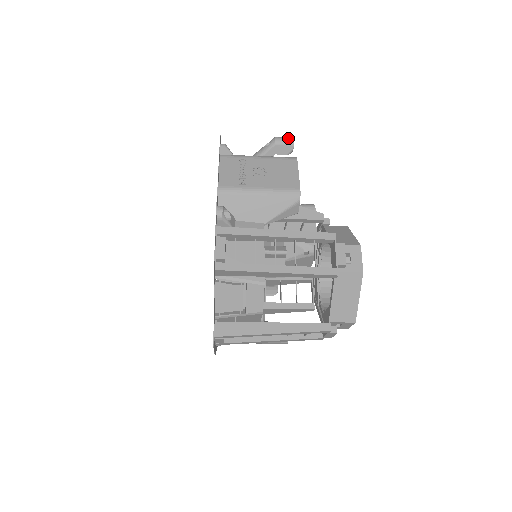
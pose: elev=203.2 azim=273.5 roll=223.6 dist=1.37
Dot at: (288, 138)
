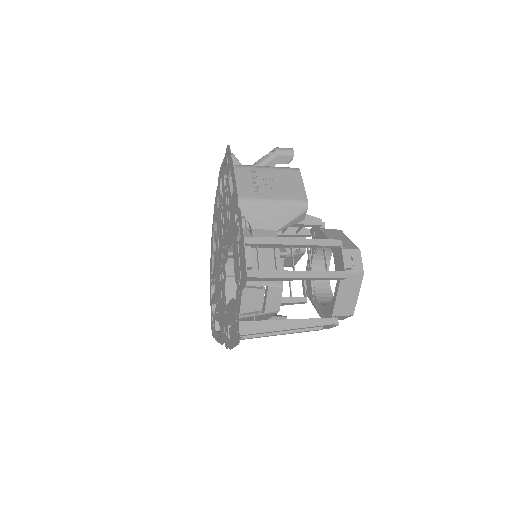
Dot at: (288, 149)
